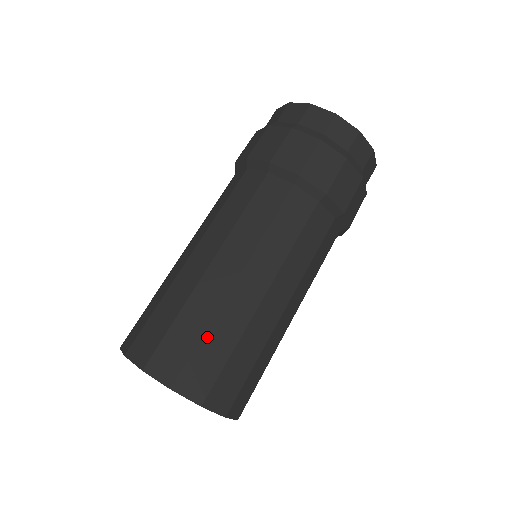
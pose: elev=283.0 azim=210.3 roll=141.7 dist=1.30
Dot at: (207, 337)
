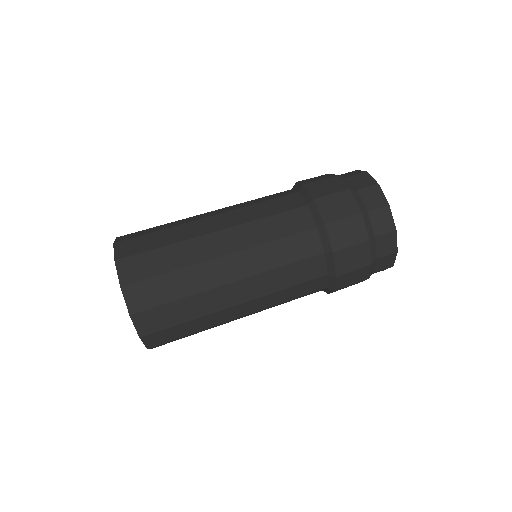
Dot at: (172, 275)
